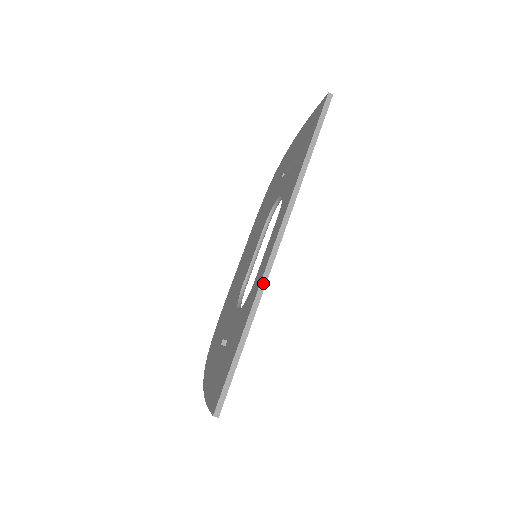
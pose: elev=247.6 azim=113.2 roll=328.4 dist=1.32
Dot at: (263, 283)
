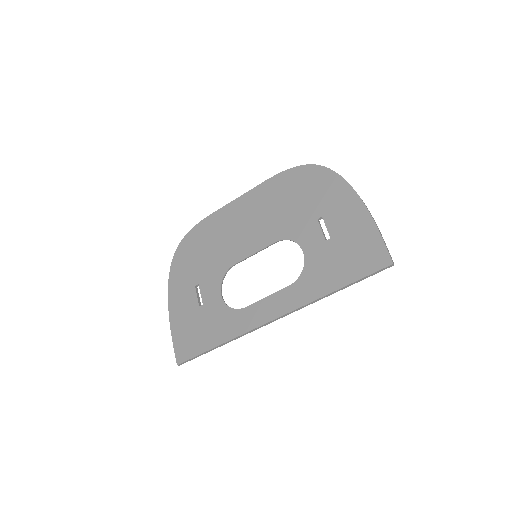
Dot at: (249, 332)
